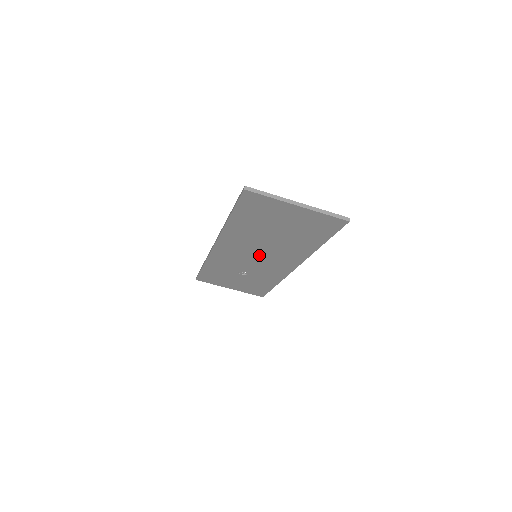
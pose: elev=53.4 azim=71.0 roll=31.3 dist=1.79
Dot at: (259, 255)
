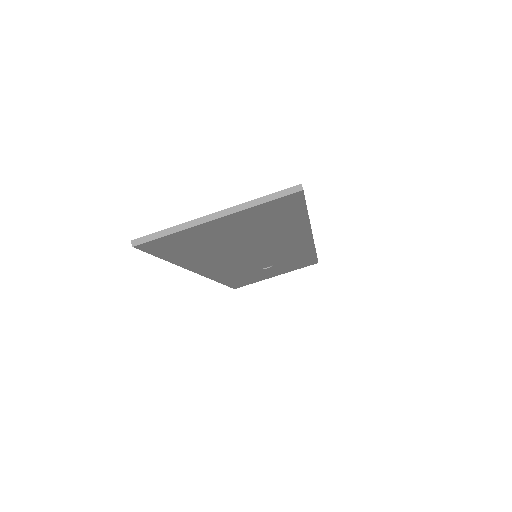
Dot at: (257, 255)
